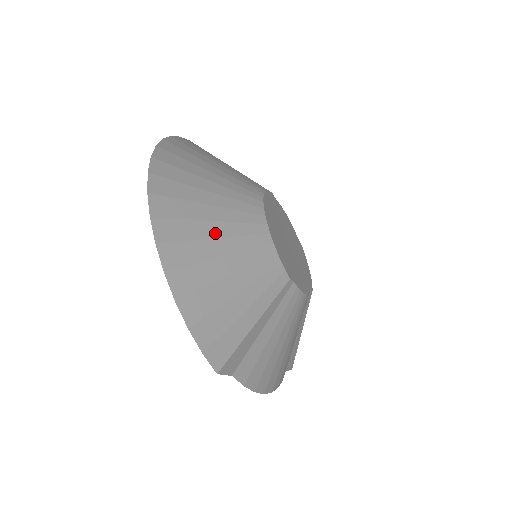
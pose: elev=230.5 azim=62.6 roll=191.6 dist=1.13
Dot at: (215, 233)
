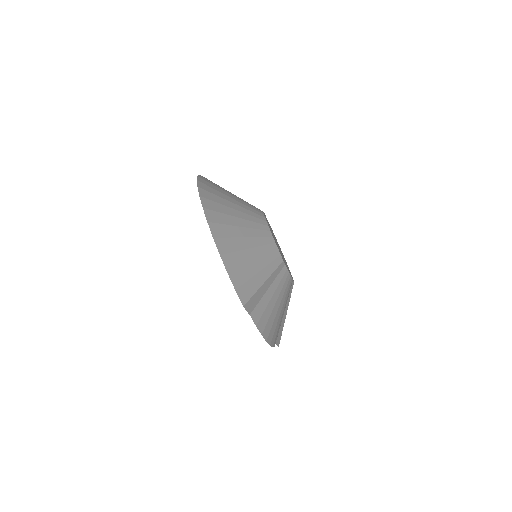
Dot at: (239, 224)
